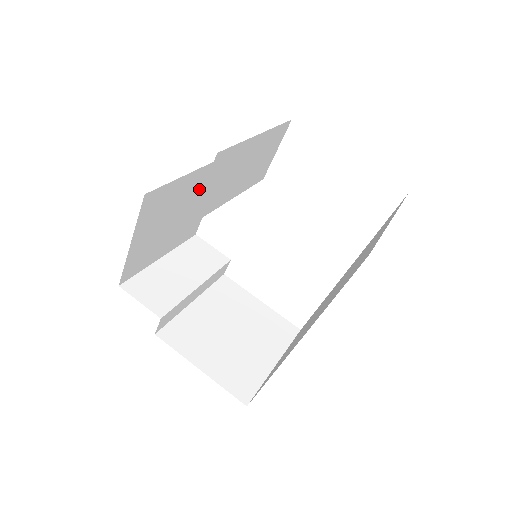
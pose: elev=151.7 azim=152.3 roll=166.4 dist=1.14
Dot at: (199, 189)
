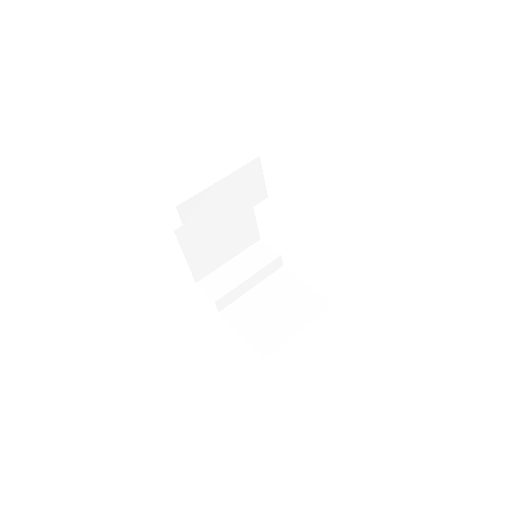
Dot at: occluded
